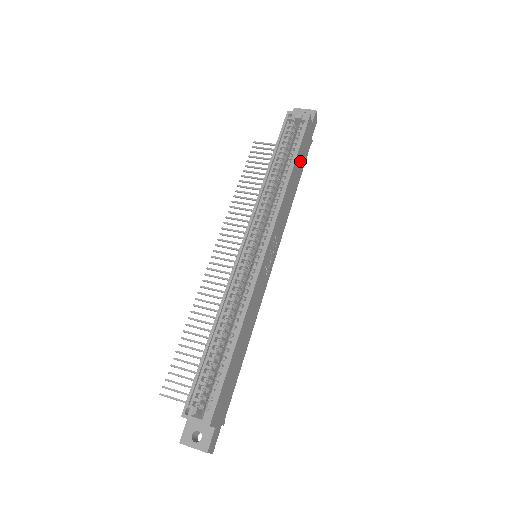
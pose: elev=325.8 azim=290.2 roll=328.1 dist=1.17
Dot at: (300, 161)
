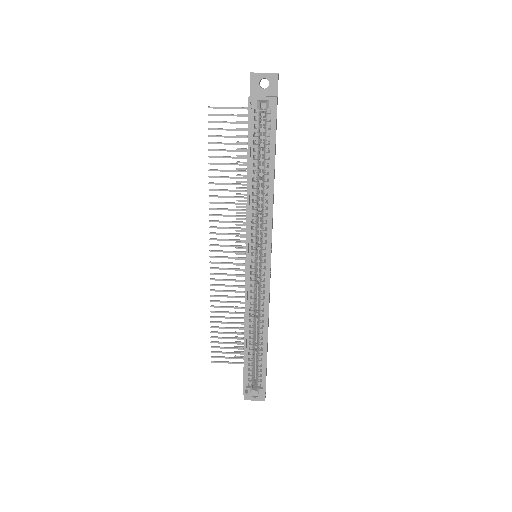
Dot at: (275, 150)
